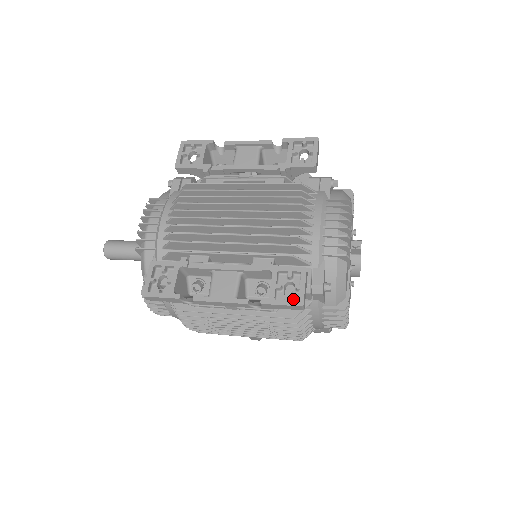
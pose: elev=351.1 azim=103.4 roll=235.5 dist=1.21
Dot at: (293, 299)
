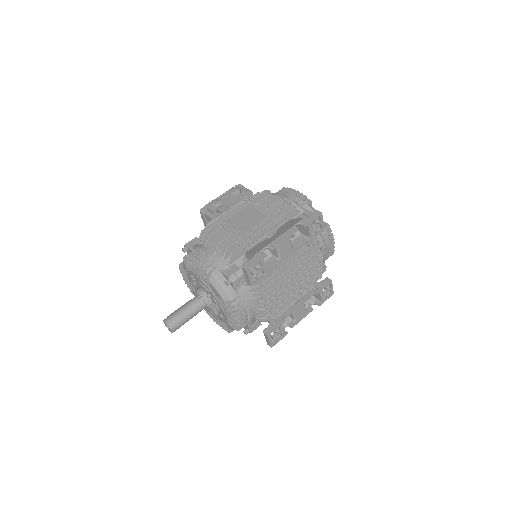
Dot at: (327, 293)
